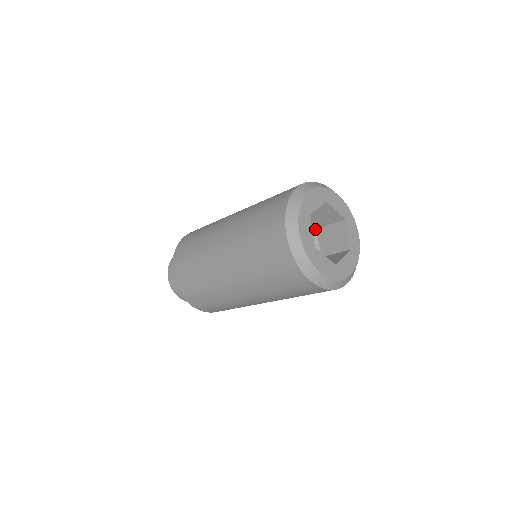
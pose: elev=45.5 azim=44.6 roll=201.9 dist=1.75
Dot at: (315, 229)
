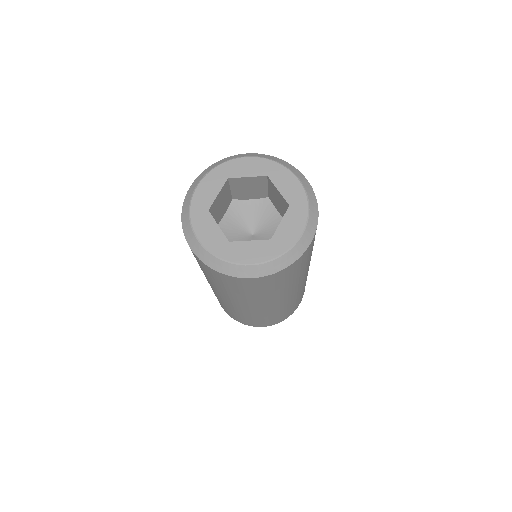
Dot at: (266, 200)
